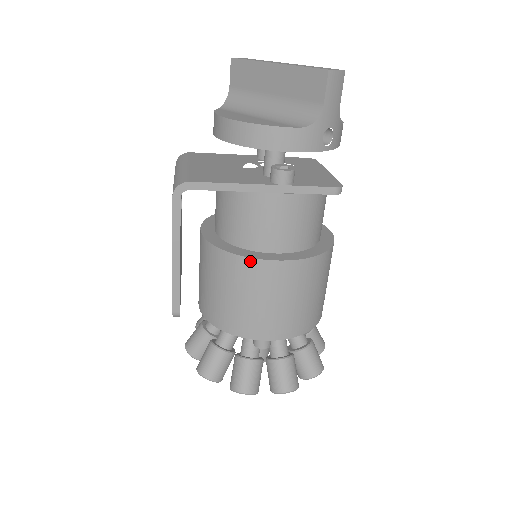
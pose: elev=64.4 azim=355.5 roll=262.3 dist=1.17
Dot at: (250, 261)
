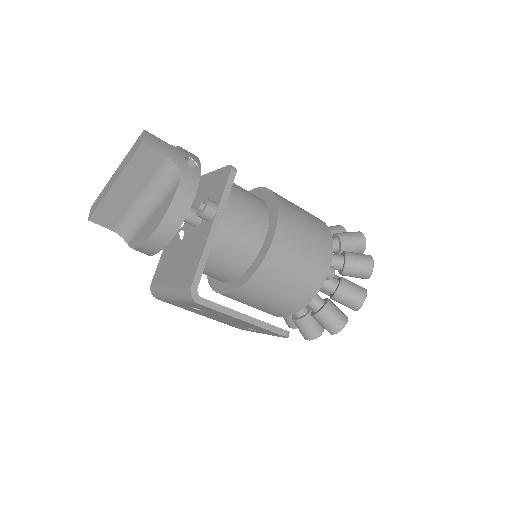
Dot at: (267, 259)
